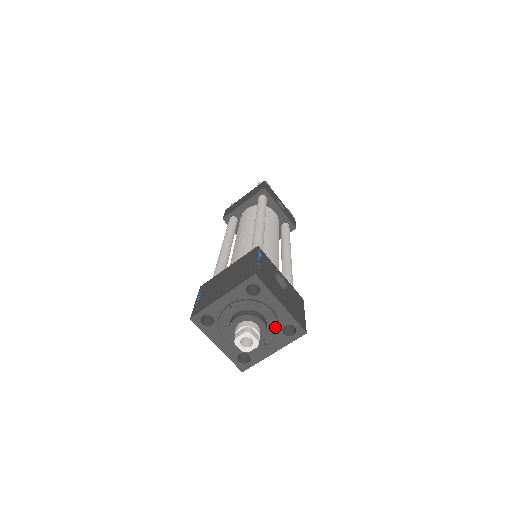
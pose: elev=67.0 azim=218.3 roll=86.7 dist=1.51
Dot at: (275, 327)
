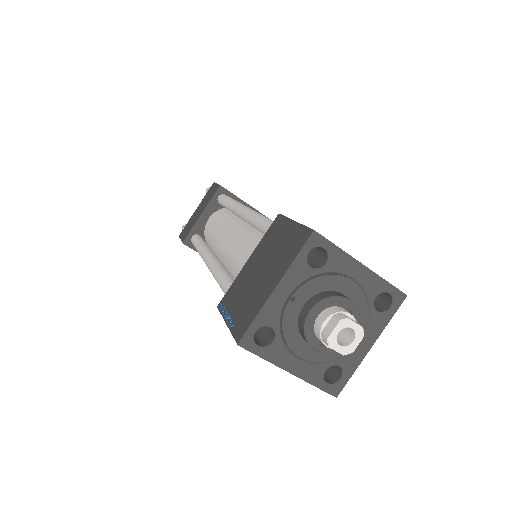
Dot at: (363, 305)
